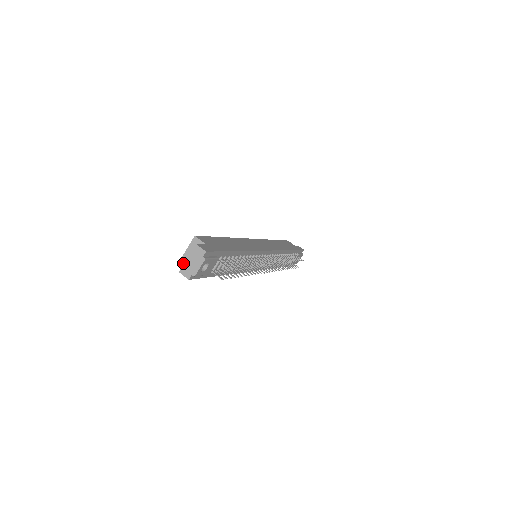
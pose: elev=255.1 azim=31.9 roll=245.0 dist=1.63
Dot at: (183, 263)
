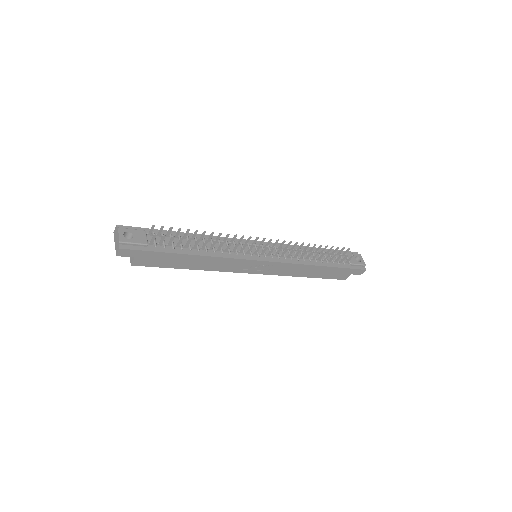
Dot at: (132, 261)
